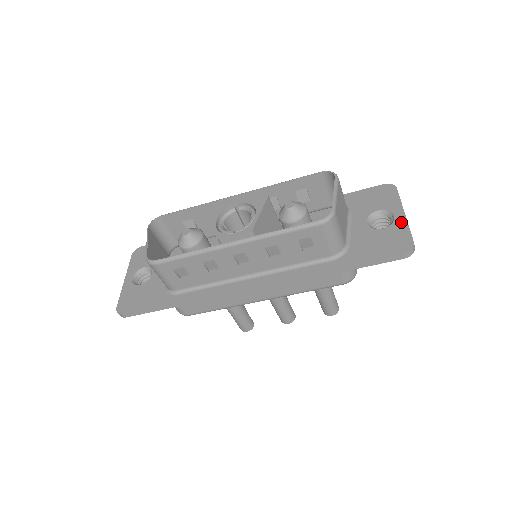
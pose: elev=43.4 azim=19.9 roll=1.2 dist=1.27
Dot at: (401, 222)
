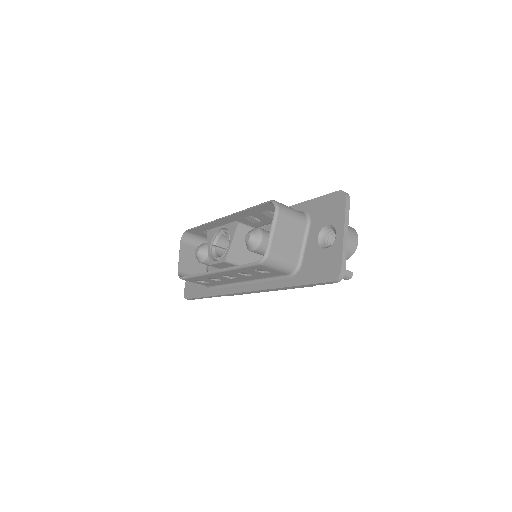
Dot at: (338, 243)
